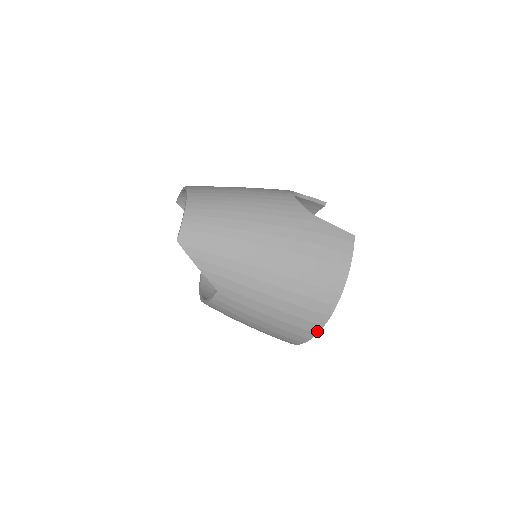
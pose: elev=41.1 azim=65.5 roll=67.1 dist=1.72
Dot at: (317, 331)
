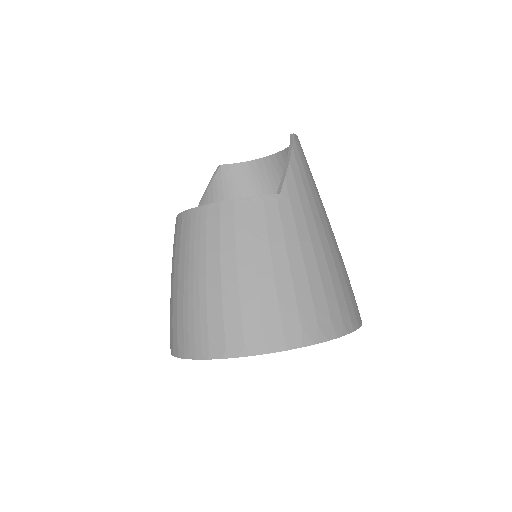
Dot at: (309, 342)
